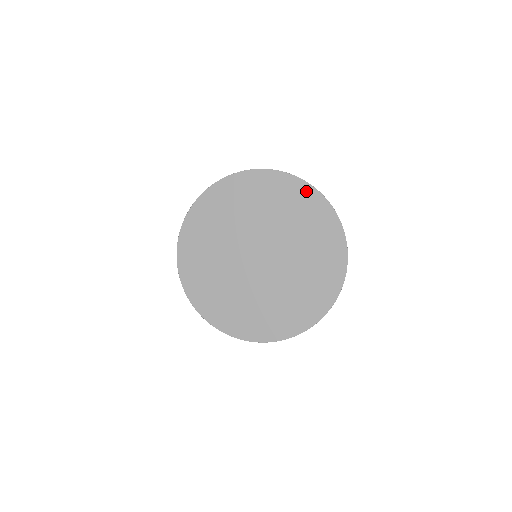
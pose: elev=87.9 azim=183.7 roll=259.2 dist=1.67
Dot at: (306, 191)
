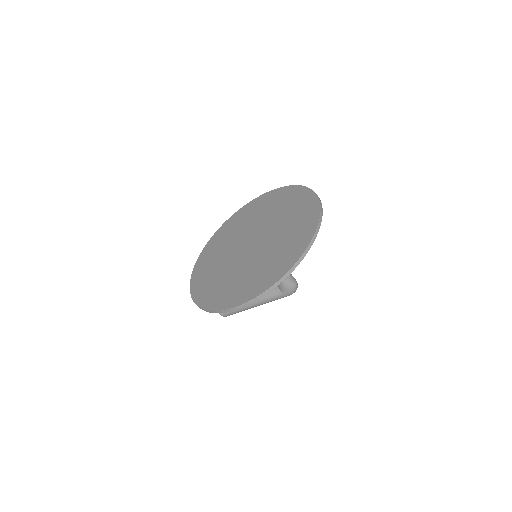
Dot at: (297, 190)
